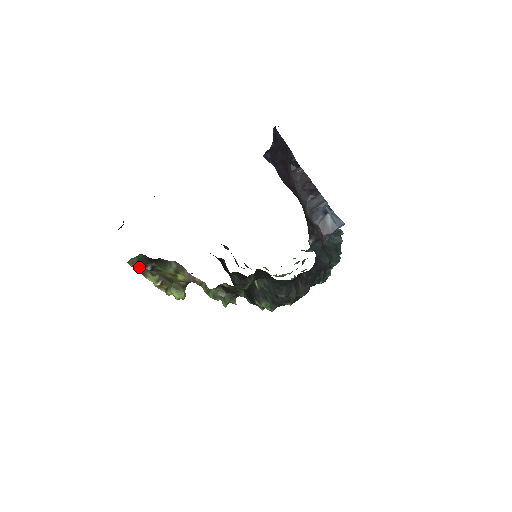
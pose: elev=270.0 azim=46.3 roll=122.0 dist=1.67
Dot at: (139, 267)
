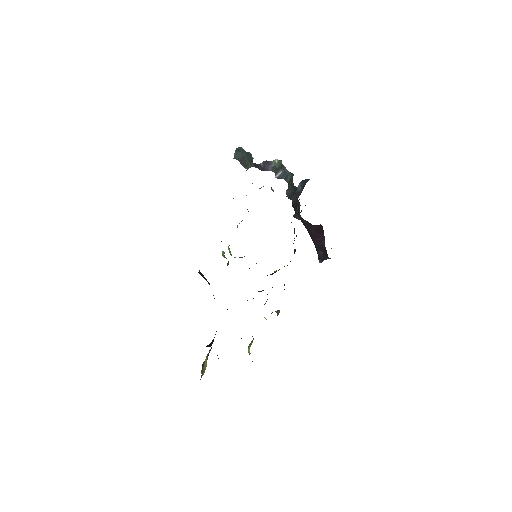
Dot at: occluded
